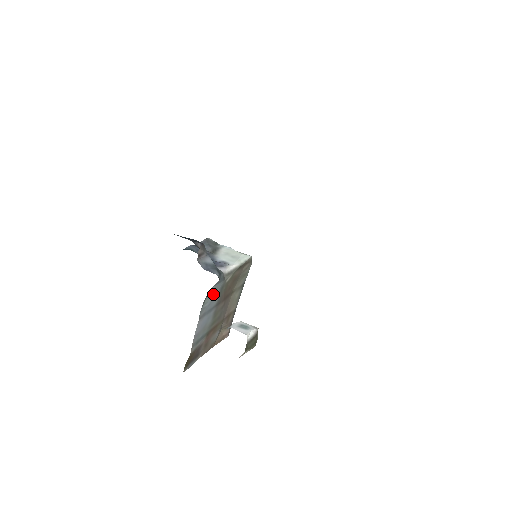
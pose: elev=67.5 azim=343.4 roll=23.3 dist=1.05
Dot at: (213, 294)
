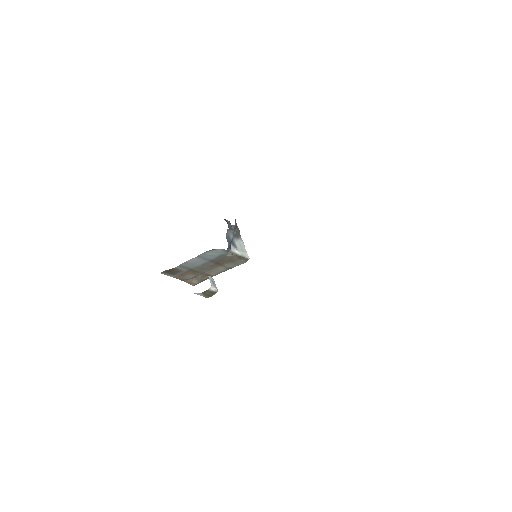
Dot at: (216, 253)
